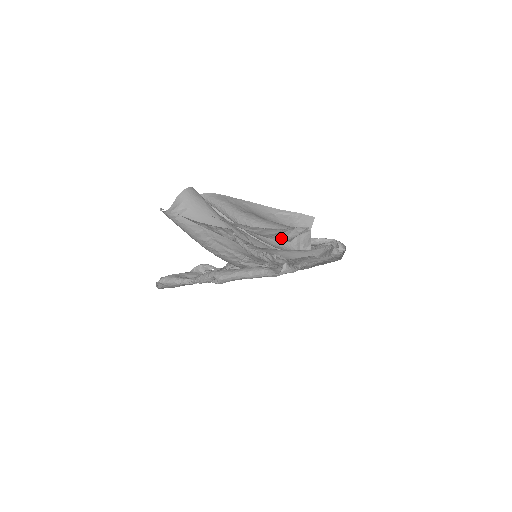
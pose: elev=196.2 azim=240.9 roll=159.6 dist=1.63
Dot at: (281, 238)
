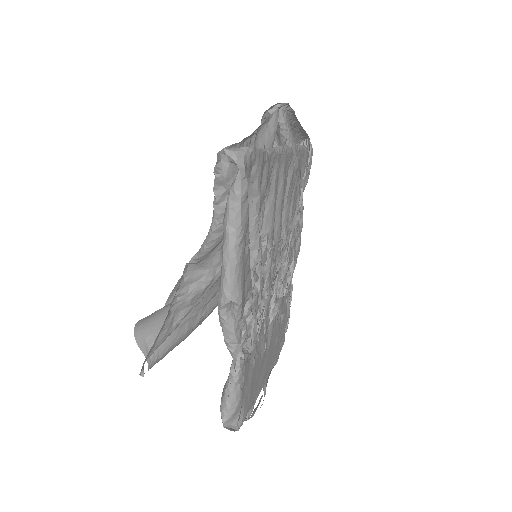
Dot at: occluded
